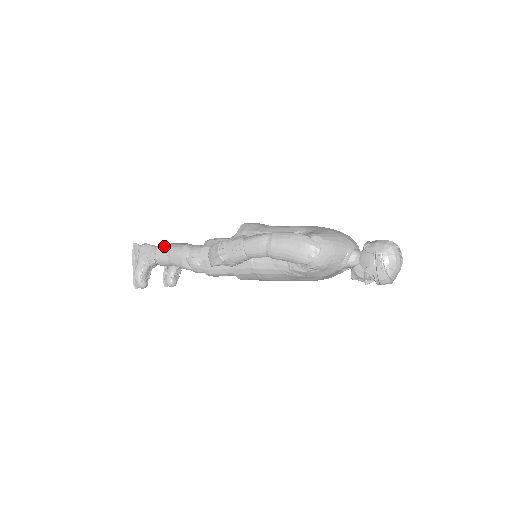
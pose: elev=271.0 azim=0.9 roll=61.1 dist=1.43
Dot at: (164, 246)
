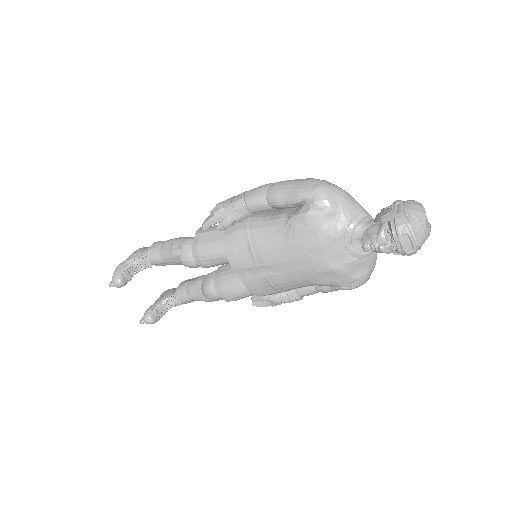
Dot at: occluded
